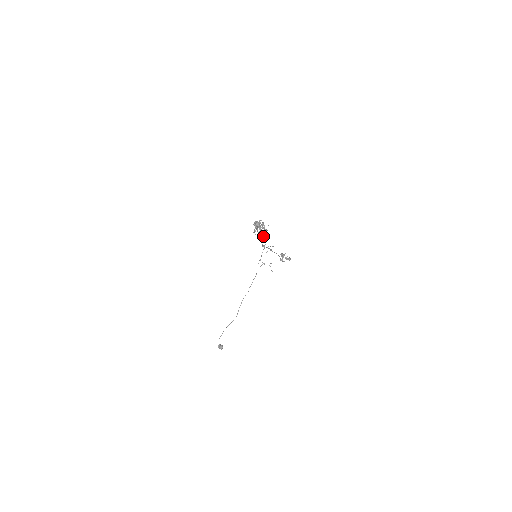
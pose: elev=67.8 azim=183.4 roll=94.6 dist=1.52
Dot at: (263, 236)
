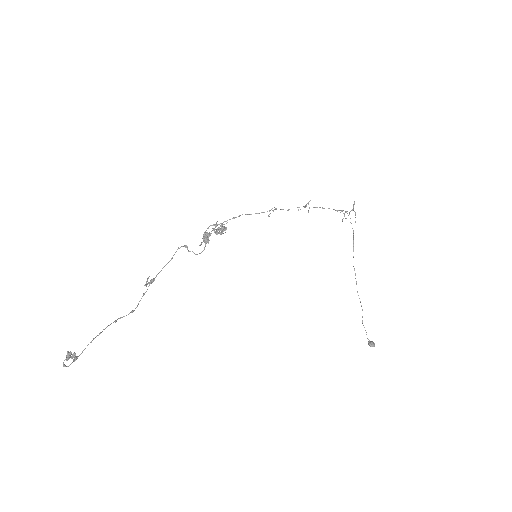
Dot at: (273, 211)
